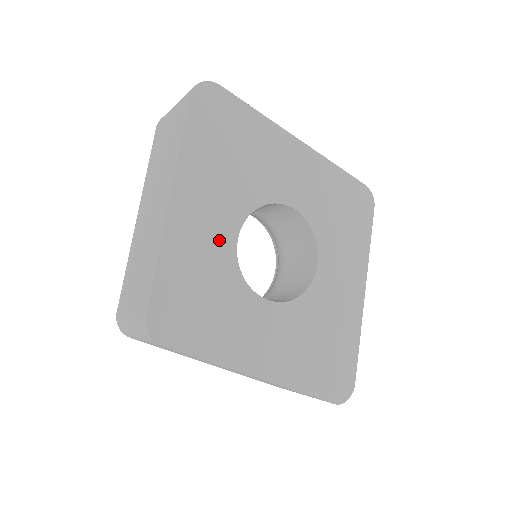
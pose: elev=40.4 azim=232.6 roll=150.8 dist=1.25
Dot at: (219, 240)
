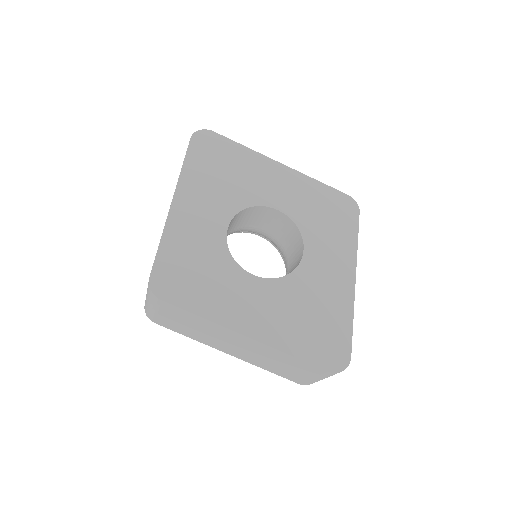
Dot at: (211, 229)
